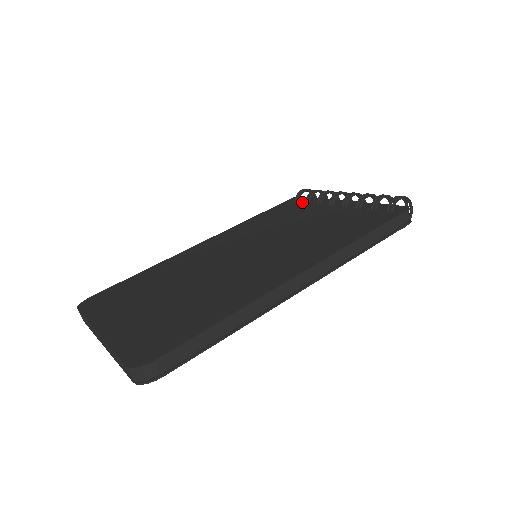
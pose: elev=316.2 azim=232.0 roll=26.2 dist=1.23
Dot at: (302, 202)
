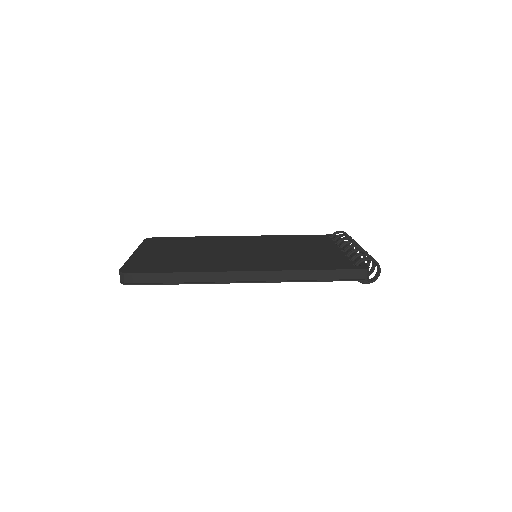
Dot at: (331, 239)
